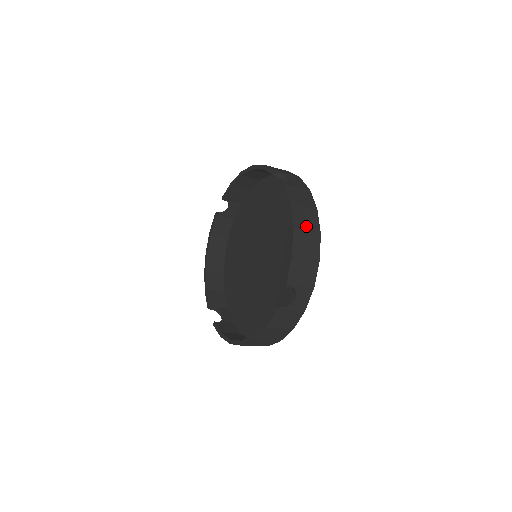
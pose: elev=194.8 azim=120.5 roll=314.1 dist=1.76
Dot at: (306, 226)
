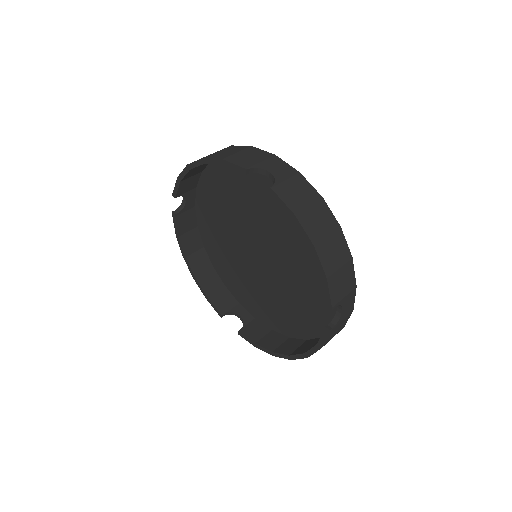
Dot at: (324, 231)
